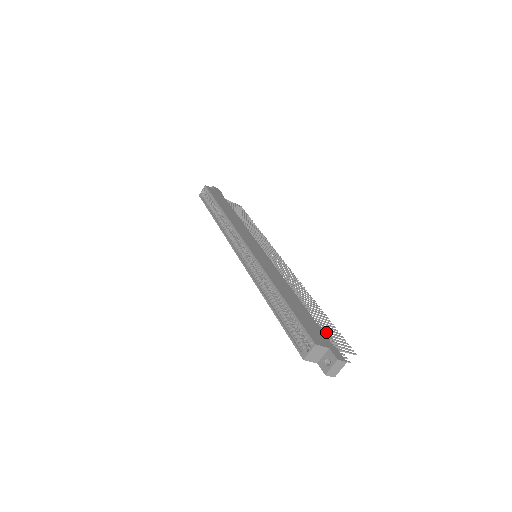
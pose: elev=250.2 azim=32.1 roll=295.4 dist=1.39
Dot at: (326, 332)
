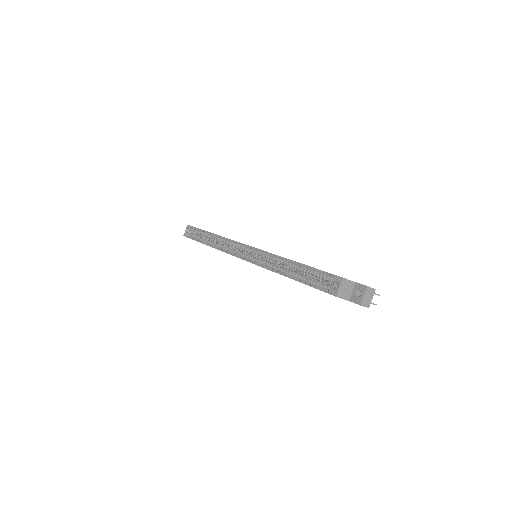
Dot at: occluded
